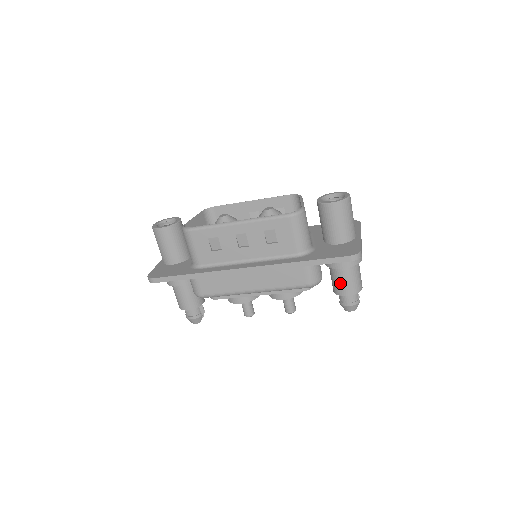
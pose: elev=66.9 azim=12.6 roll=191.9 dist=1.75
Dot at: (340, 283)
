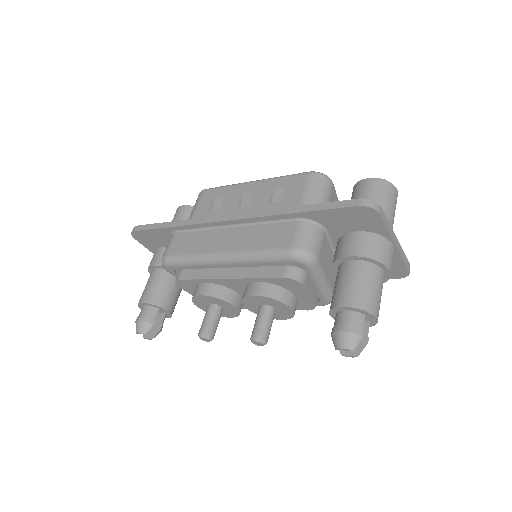
Dot at: (341, 285)
